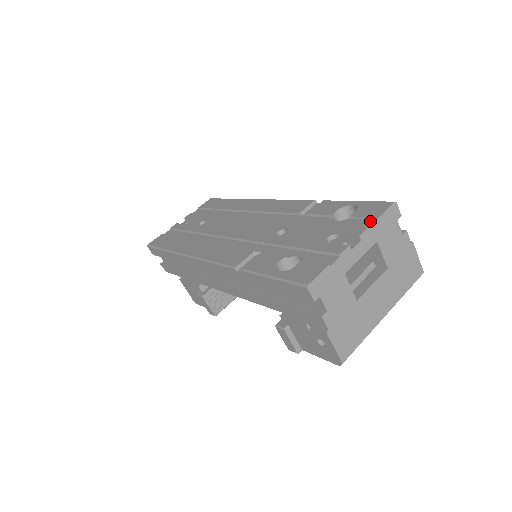
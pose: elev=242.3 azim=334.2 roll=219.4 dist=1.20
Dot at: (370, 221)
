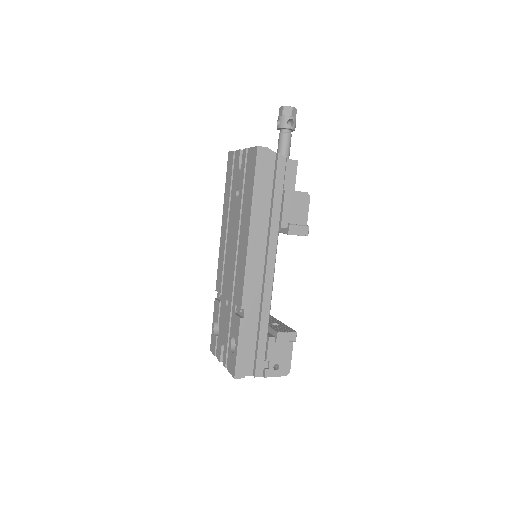
Dot at: (229, 367)
